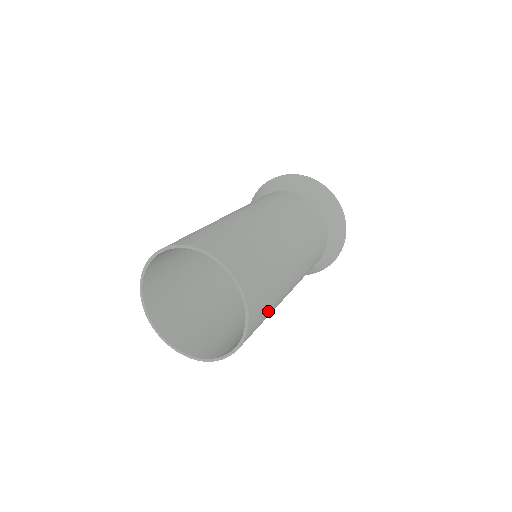
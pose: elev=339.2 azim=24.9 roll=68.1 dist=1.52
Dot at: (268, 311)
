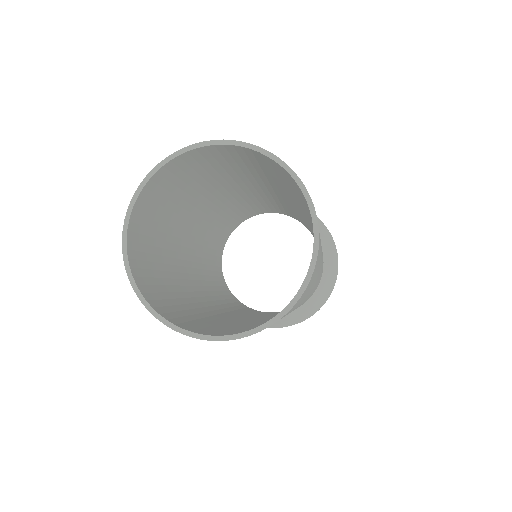
Dot at: (310, 286)
